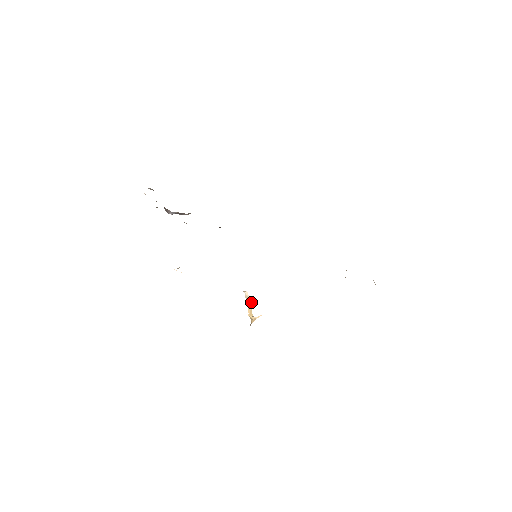
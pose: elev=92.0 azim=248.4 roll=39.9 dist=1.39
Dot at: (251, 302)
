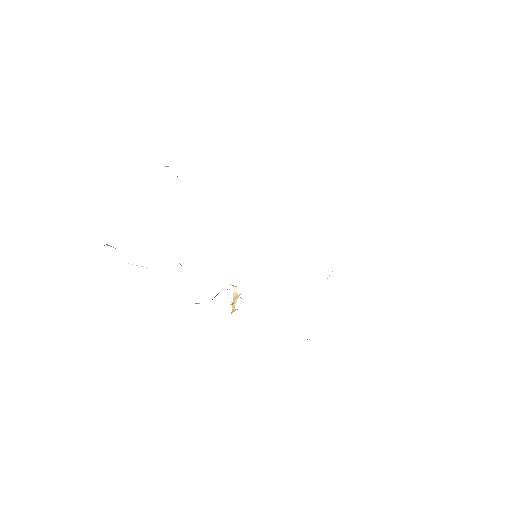
Dot at: (237, 297)
